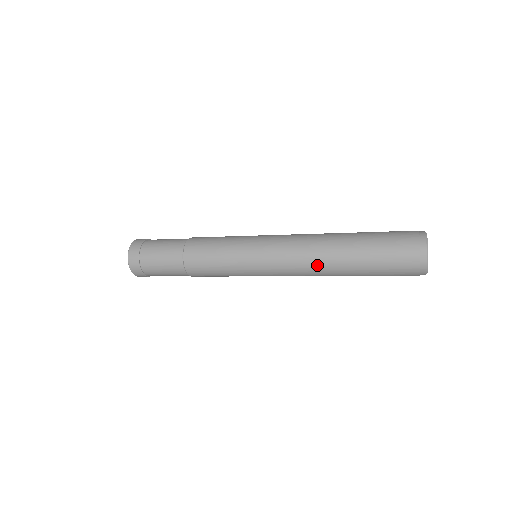
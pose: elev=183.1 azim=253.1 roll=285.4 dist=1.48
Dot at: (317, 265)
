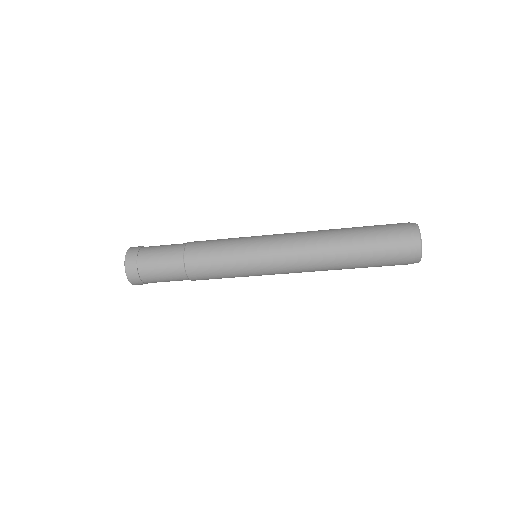
Dot at: (319, 261)
